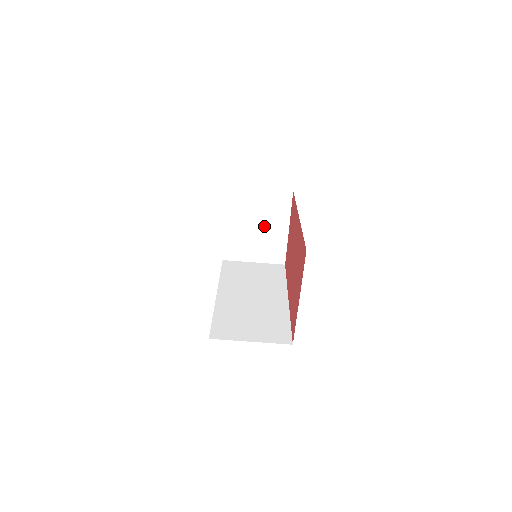
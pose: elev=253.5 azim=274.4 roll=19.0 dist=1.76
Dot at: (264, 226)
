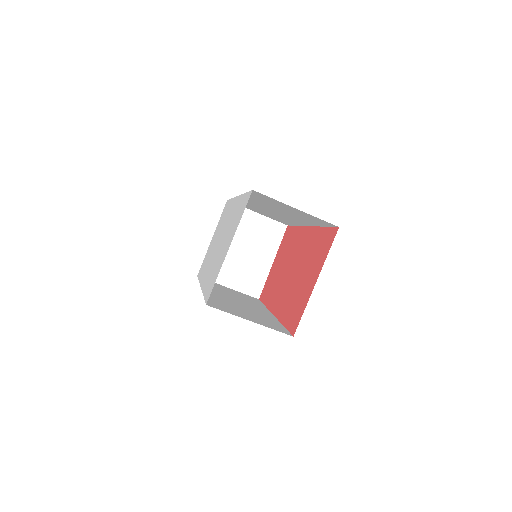
Dot at: (250, 252)
